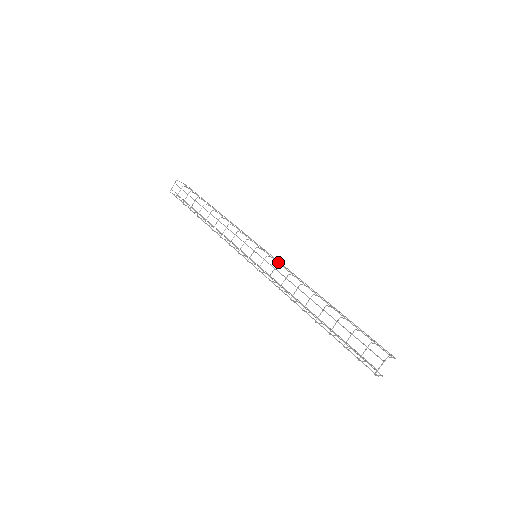
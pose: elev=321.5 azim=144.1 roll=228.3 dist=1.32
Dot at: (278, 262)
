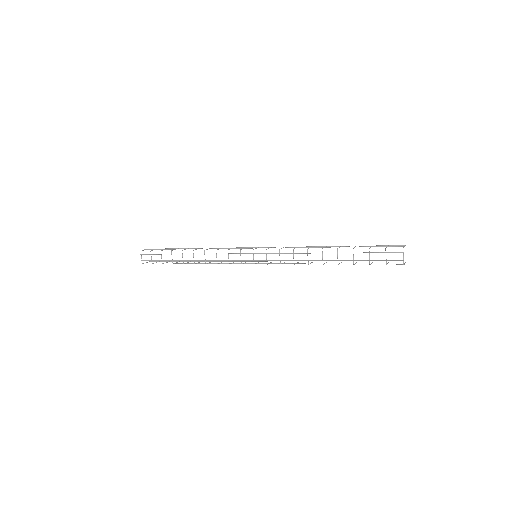
Dot at: occluded
